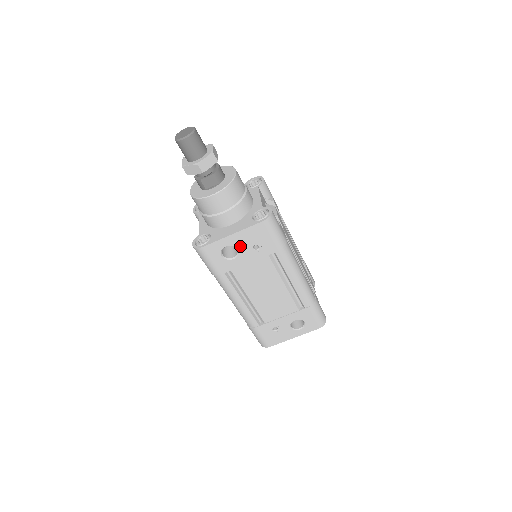
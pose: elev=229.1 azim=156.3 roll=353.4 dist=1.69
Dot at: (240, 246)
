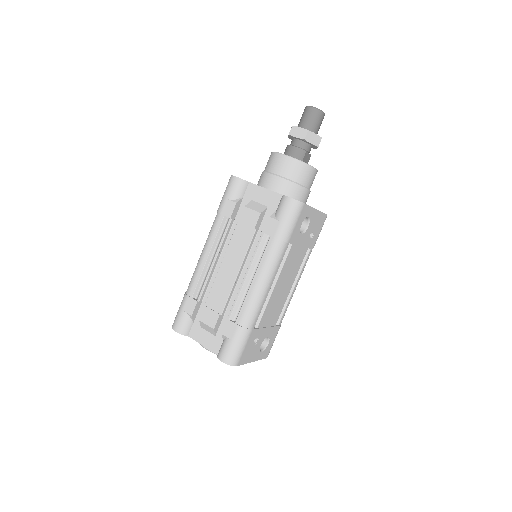
Dot at: (310, 225)
